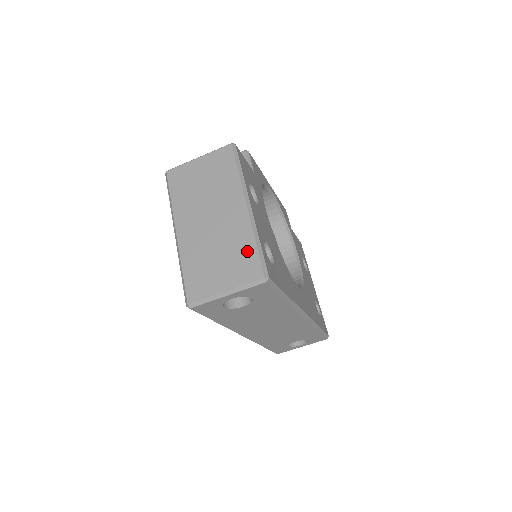
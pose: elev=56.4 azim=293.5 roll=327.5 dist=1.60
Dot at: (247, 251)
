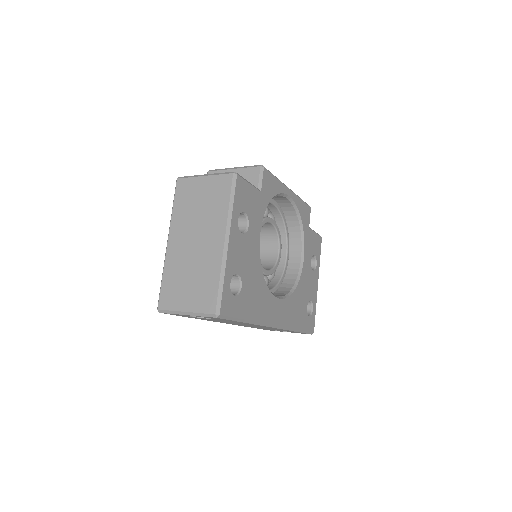
Dot at: (211, 284)
